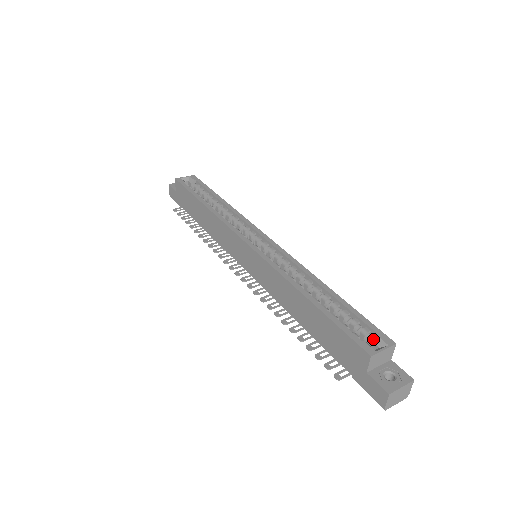
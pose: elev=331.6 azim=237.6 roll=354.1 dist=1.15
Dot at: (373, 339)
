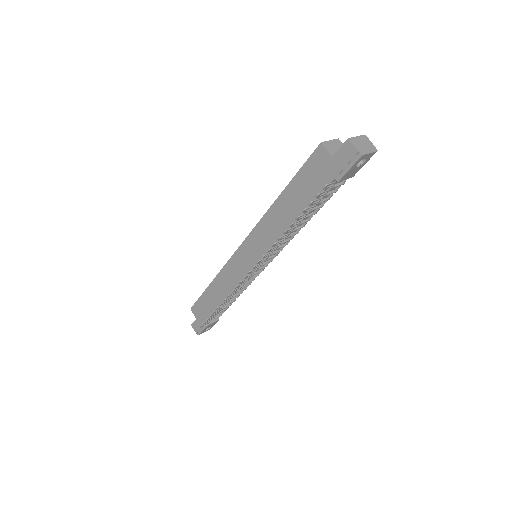
Dot at: occluded
